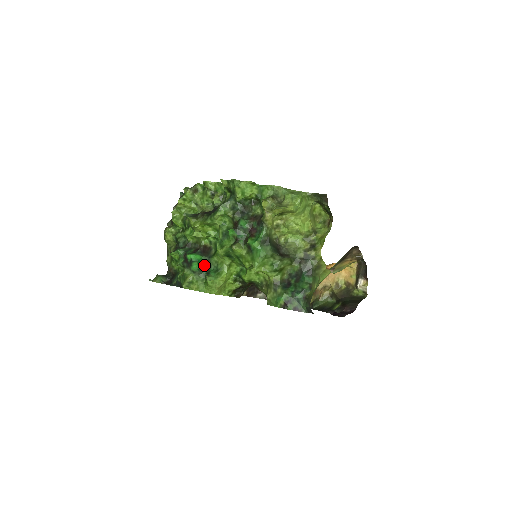
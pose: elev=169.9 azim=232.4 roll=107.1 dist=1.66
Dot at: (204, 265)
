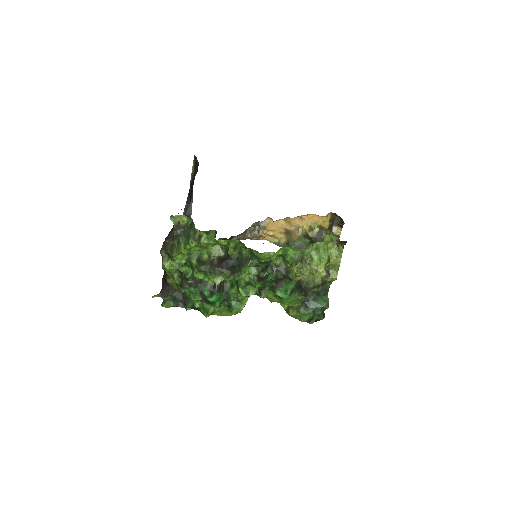
Dot at: (224, 299)
